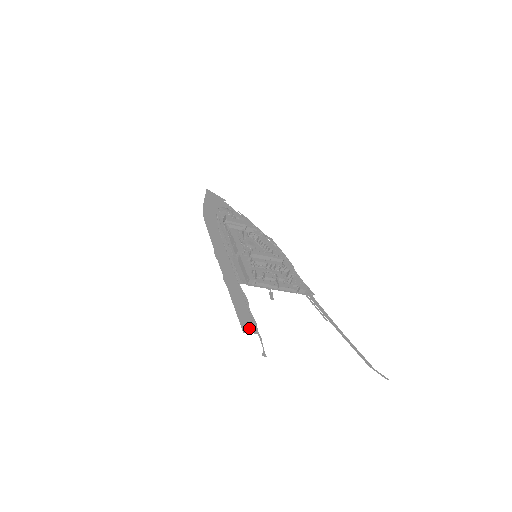
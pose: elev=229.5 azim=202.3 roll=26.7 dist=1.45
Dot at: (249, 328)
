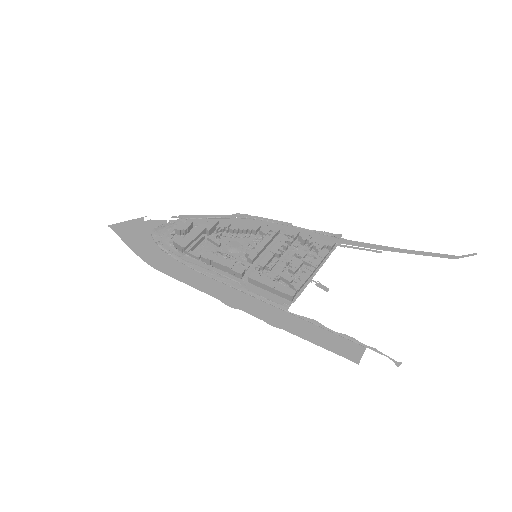
Dot at: (355, 352)
